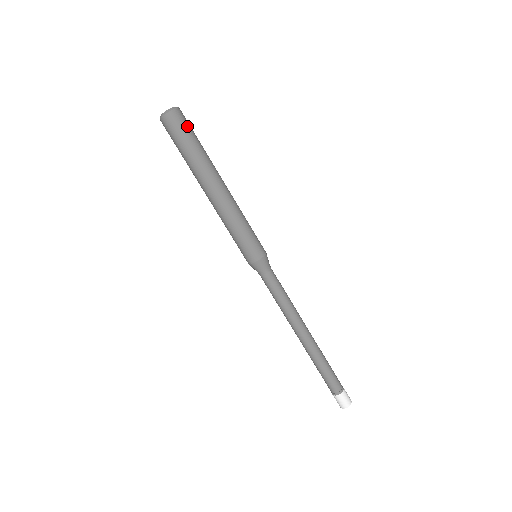
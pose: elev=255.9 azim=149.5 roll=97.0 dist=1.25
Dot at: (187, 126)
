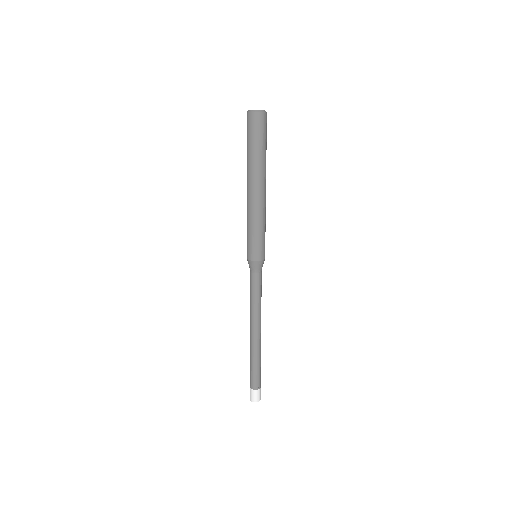
Dot at: (262, 130)
